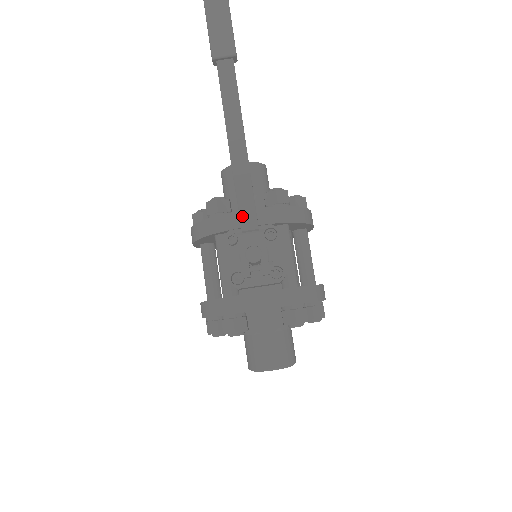
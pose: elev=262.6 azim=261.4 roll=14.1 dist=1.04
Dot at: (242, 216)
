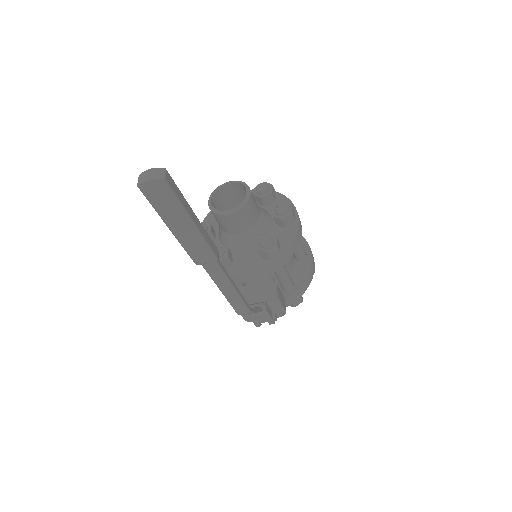
Dot at: occluded
